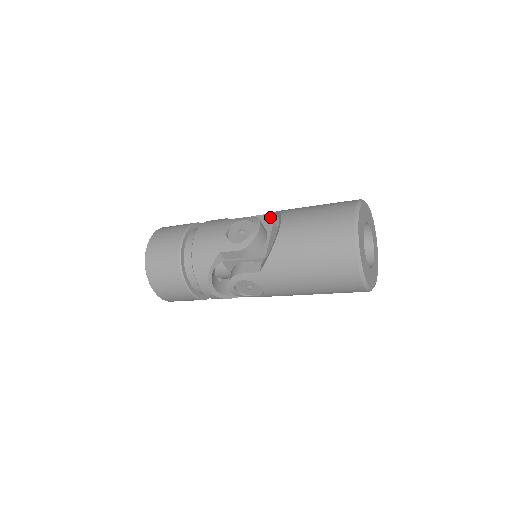
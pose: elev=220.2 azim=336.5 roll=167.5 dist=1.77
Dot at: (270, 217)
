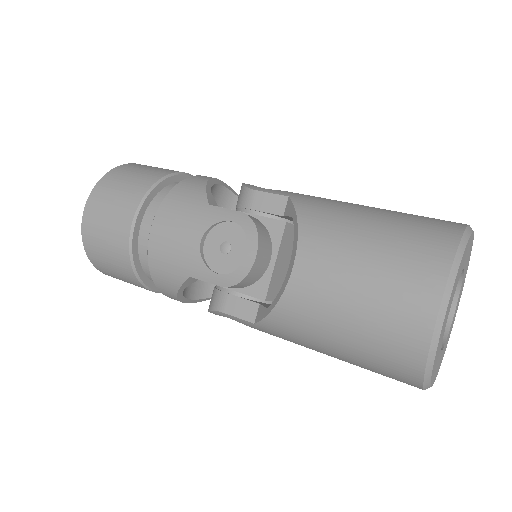
Dot at: (281, 205)
